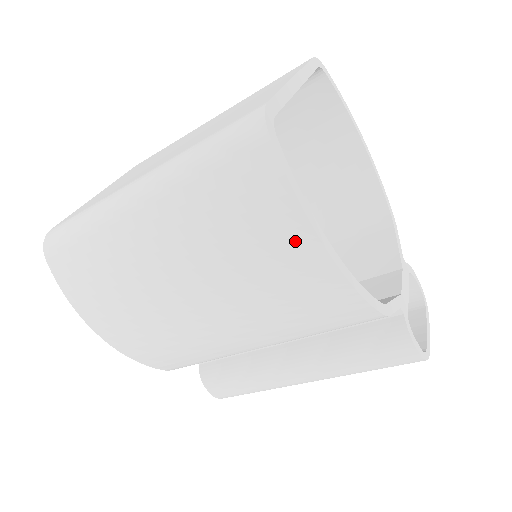
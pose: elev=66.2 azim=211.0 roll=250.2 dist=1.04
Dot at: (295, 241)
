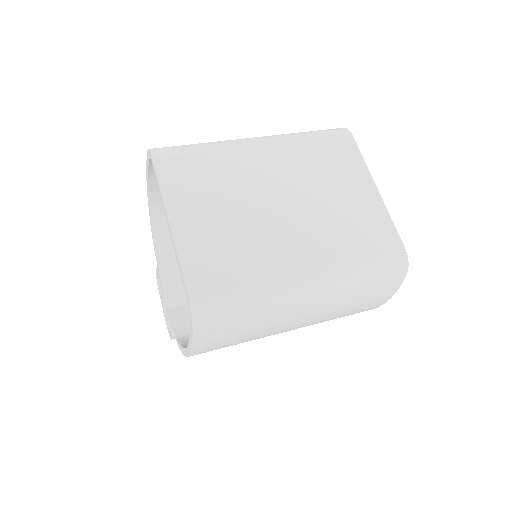
Dot at: (373, 307)
